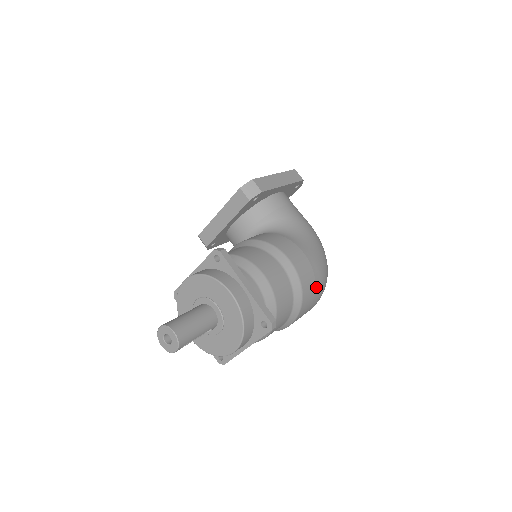
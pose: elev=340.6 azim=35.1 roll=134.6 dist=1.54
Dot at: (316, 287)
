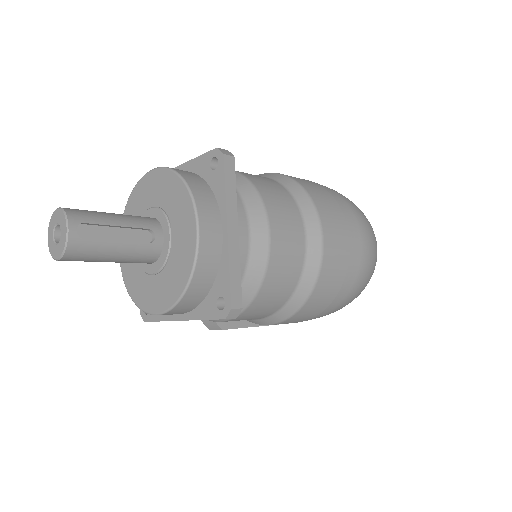
Dot at: (326, 190)
